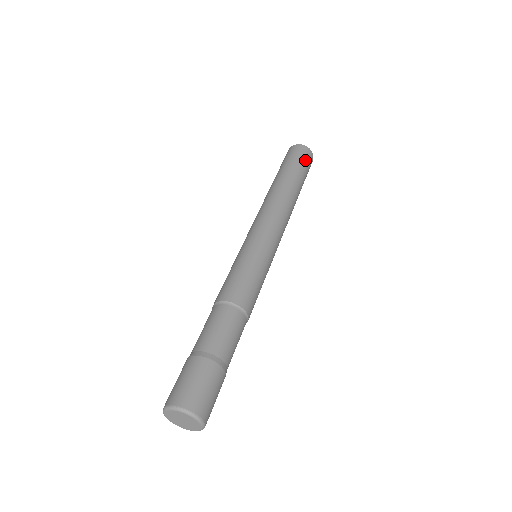
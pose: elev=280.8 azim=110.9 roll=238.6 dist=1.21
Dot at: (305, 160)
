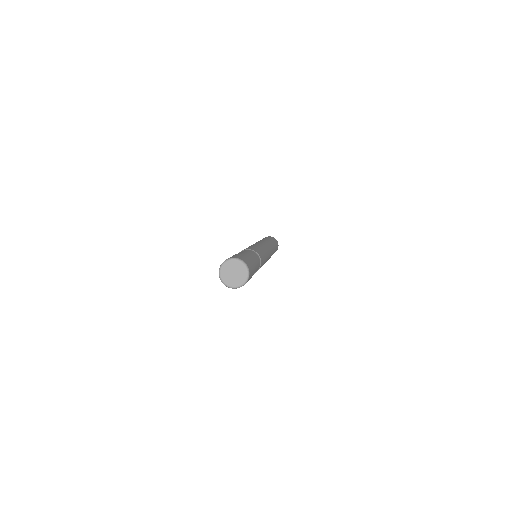
Dot at: (274, 240)
